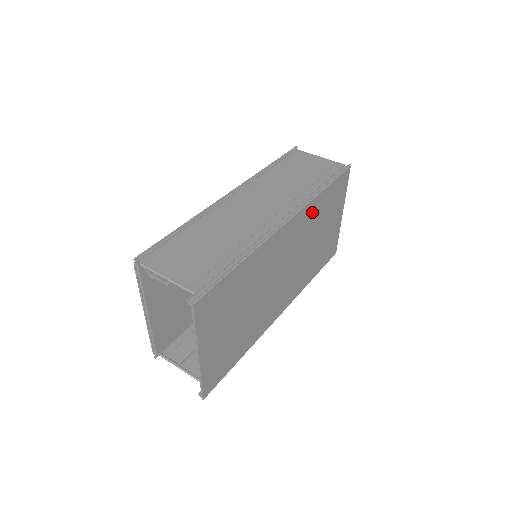
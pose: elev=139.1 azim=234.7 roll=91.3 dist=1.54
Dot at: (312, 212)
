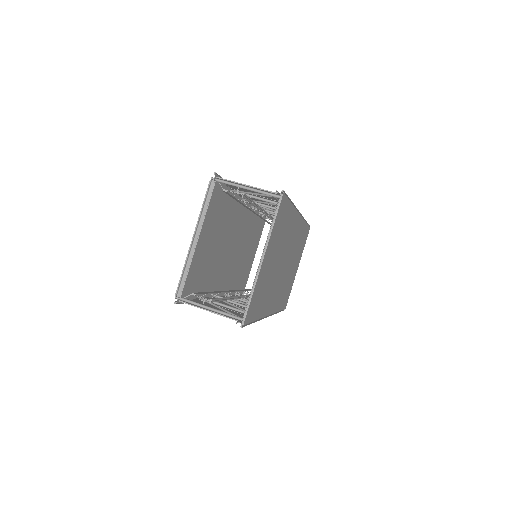
Dot at: (300, 232)
